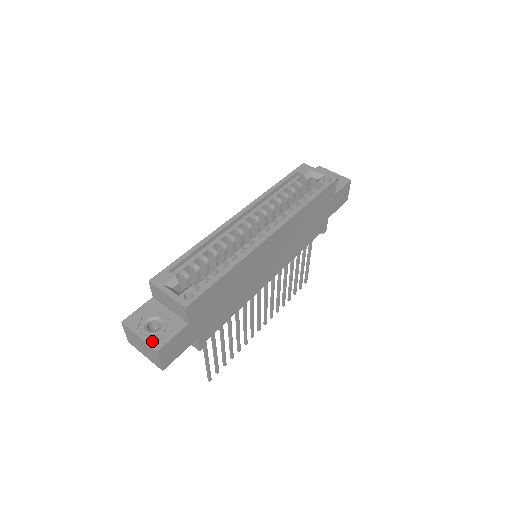
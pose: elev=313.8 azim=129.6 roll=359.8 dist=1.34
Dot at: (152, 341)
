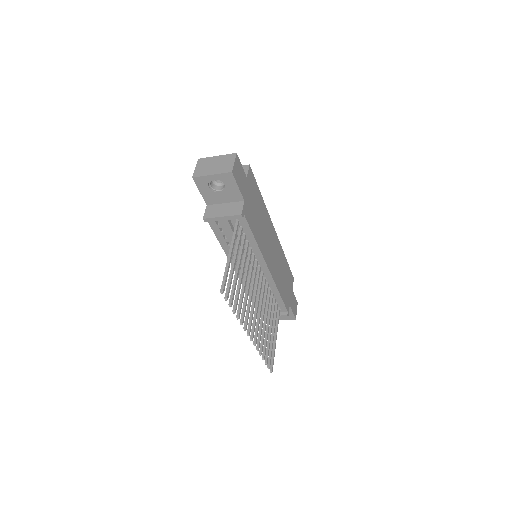
Dot at: occluded
